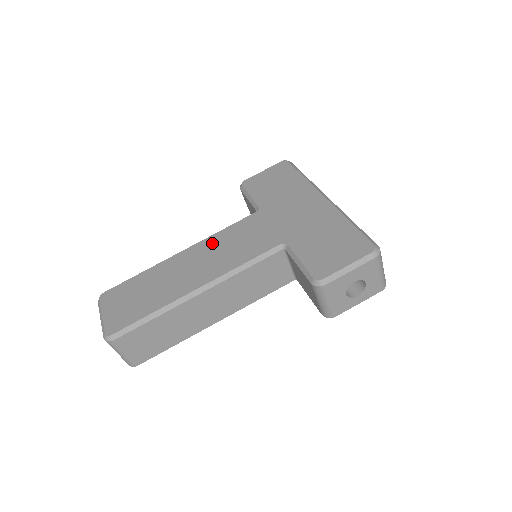
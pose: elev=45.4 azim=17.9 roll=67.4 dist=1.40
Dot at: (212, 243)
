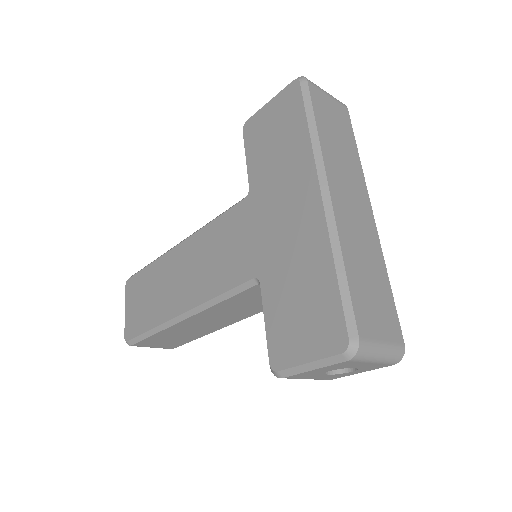
Dot at: (200, 243)
